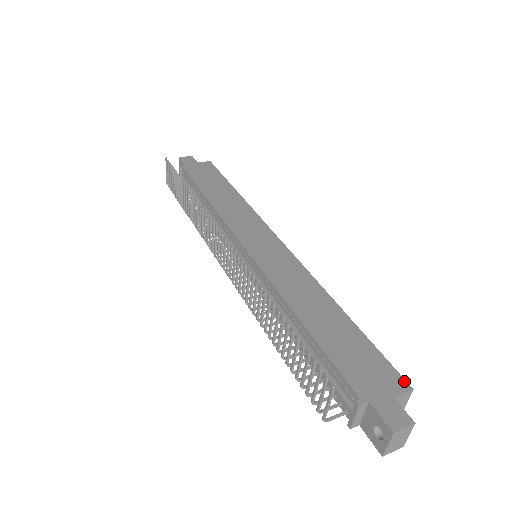
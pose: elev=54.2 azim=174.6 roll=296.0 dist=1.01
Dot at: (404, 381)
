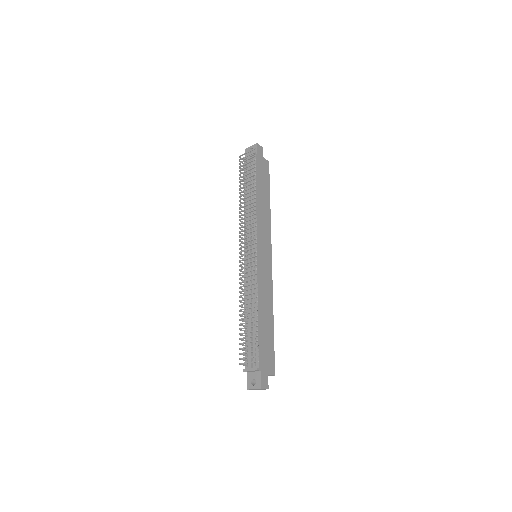
Dot at: occluded
